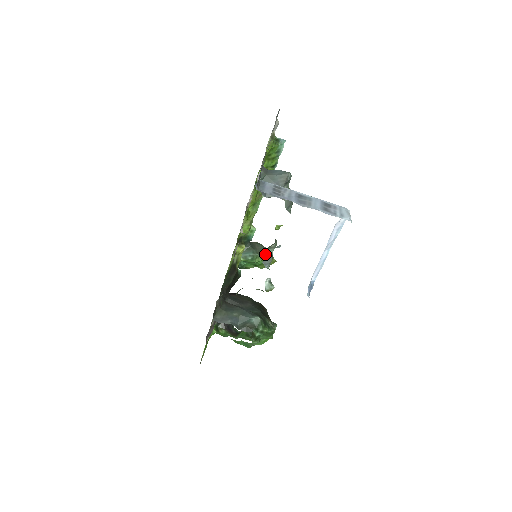
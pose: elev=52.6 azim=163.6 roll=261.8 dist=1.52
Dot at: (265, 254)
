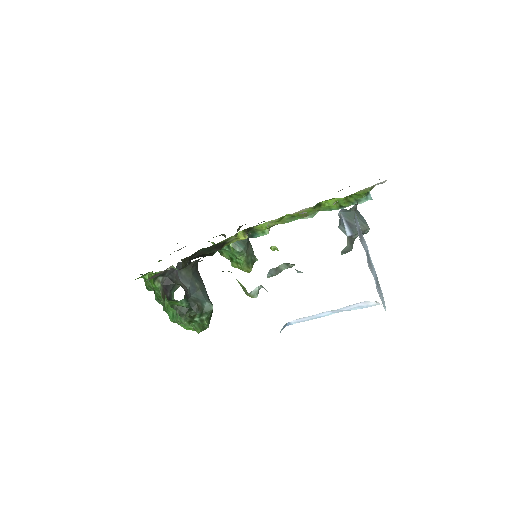
Dot at: (250, 259)
